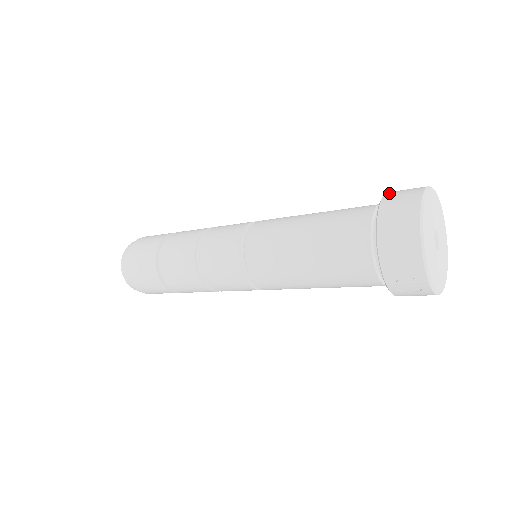
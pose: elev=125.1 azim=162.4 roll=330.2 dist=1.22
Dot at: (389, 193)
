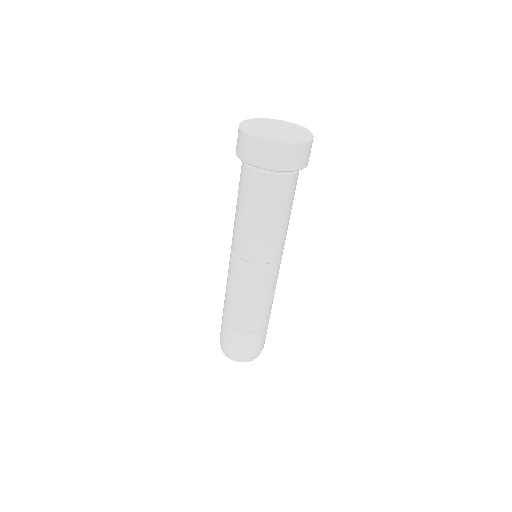
Dot at: occluded
